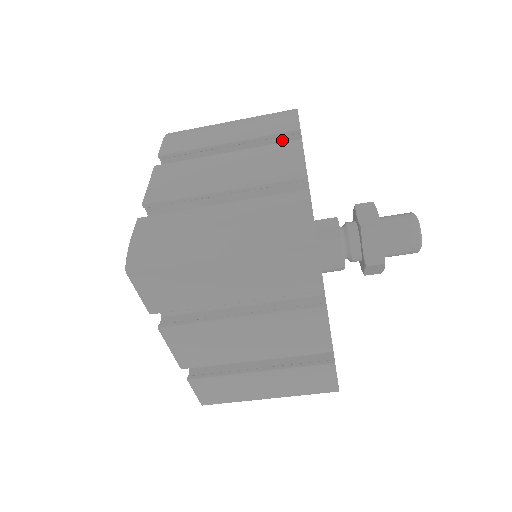
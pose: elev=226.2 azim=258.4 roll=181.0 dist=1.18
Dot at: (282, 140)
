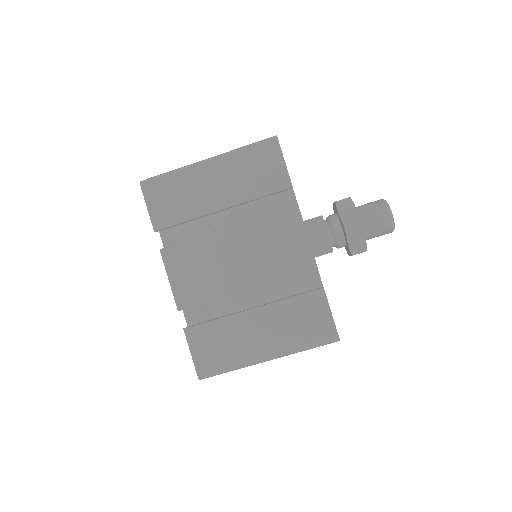
Dot at: occluded
